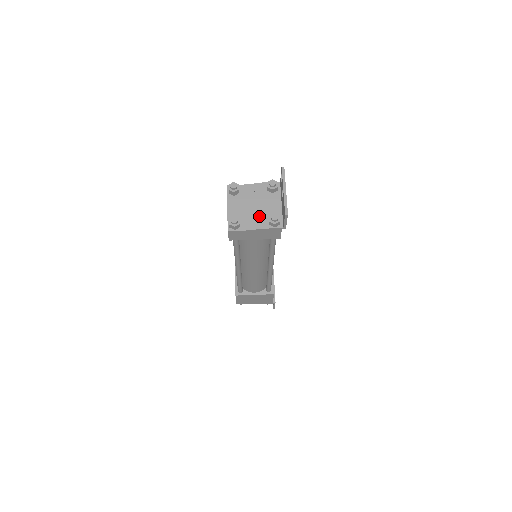
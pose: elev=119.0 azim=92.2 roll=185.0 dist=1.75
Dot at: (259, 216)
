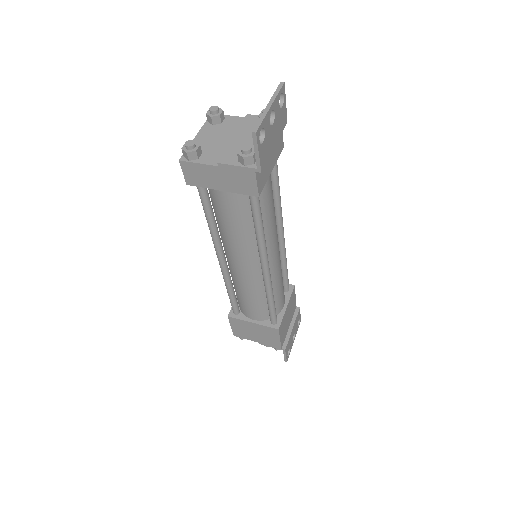
Dot at: (230, 149)
